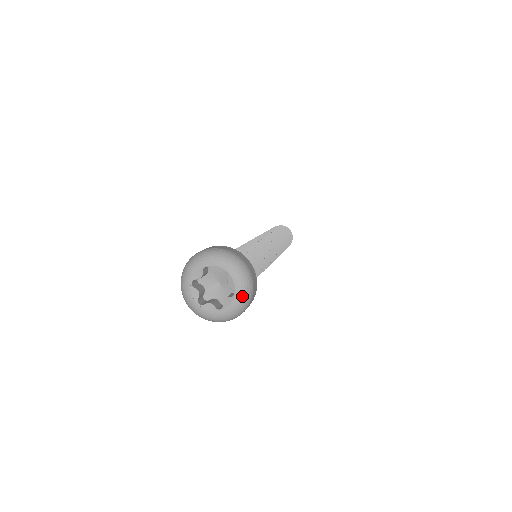
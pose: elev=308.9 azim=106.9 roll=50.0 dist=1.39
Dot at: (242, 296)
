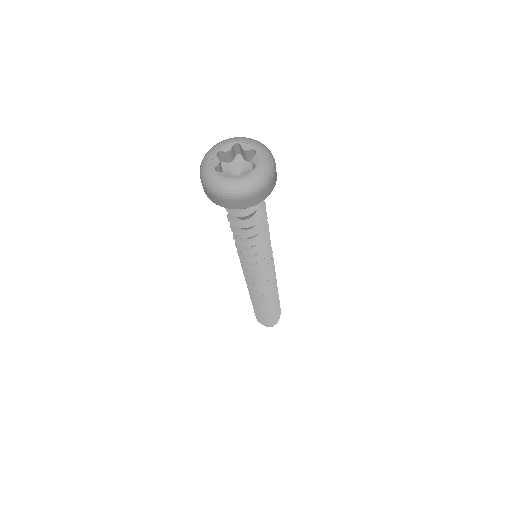
Dot at: (262, 172)
